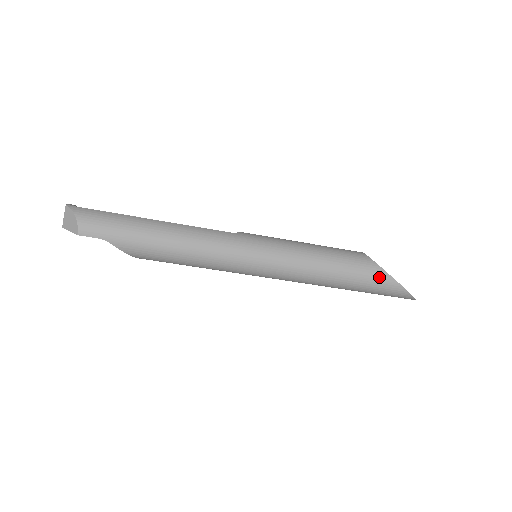
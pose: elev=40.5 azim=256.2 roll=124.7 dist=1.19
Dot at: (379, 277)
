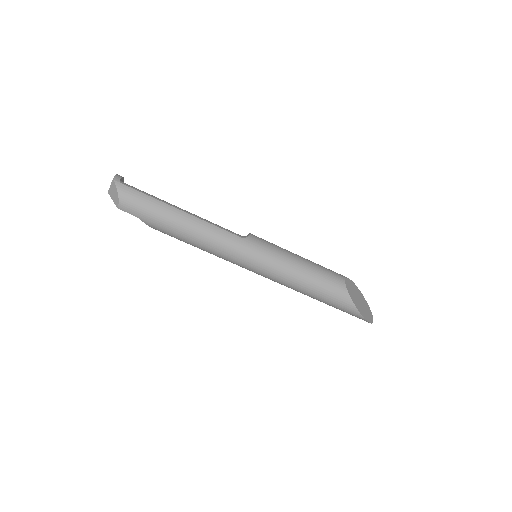
Dot at: (346, 305)
